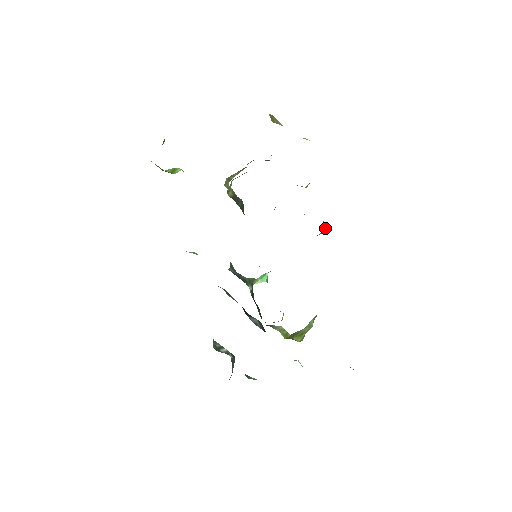
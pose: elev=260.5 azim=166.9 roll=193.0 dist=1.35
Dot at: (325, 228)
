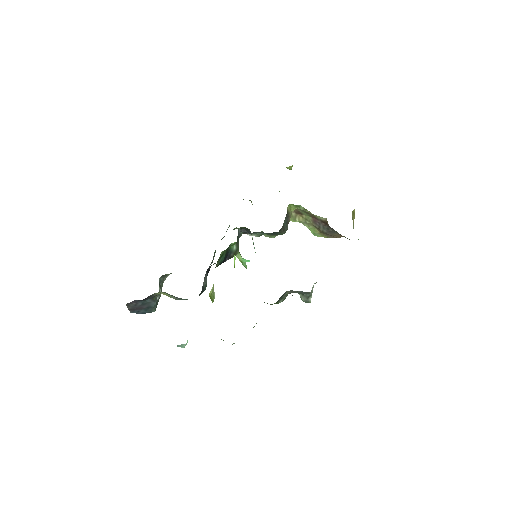
Dot at: (308, 299)
